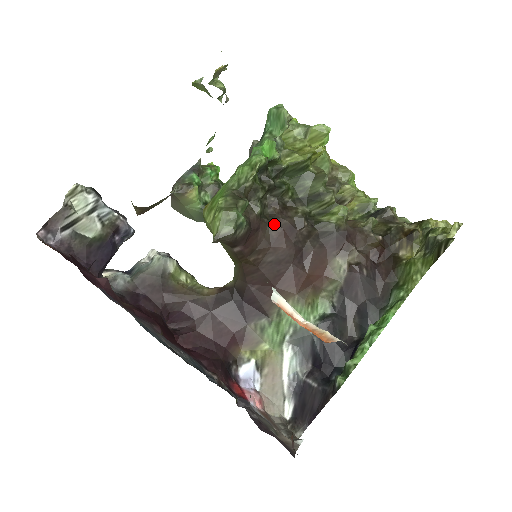
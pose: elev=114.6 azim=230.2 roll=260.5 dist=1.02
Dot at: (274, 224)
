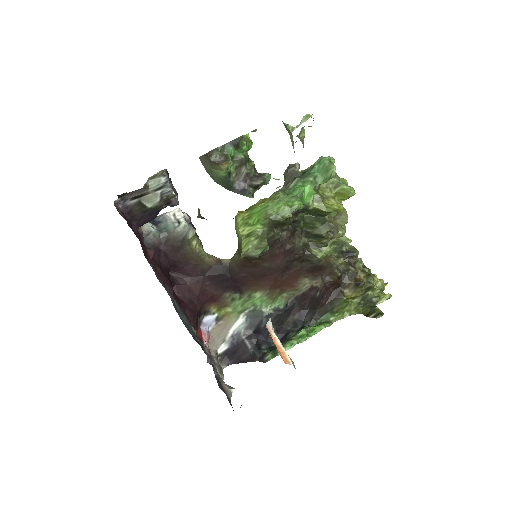
Dot at: (281, 245)
